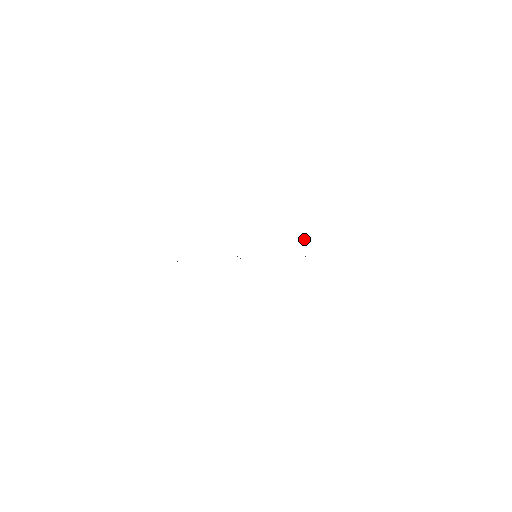
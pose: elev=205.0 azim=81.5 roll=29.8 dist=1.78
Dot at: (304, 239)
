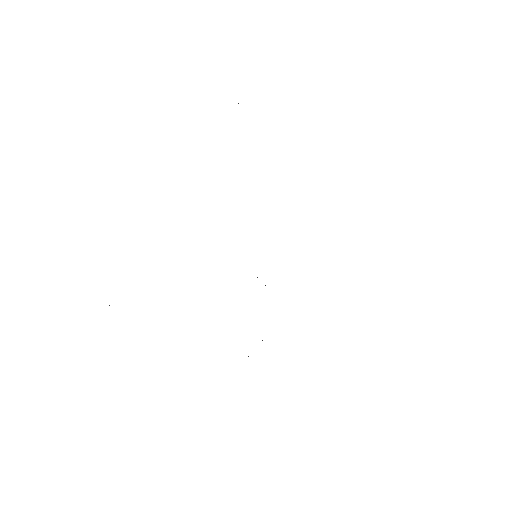
Dot at: occluded
